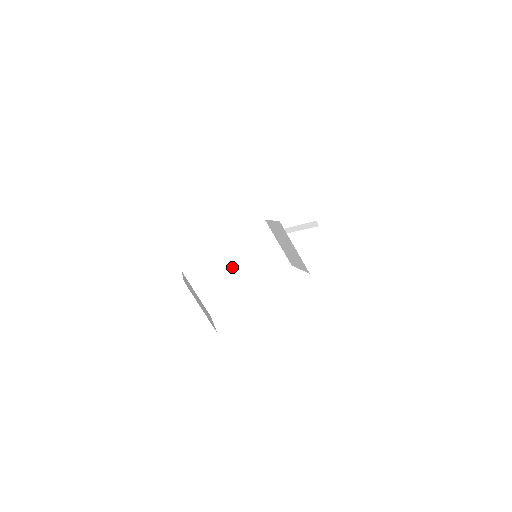
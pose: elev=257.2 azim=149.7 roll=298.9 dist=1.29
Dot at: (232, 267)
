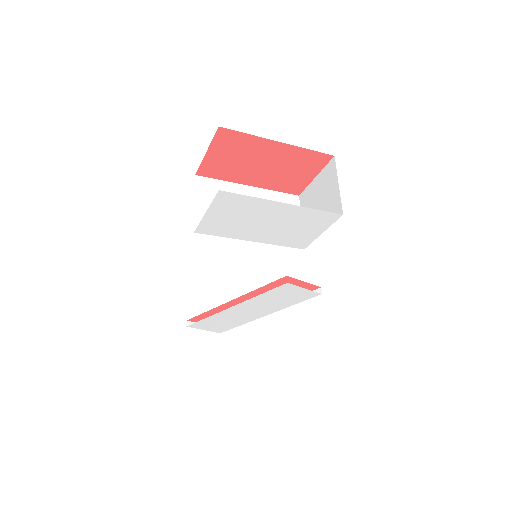
Dot at: occluded
